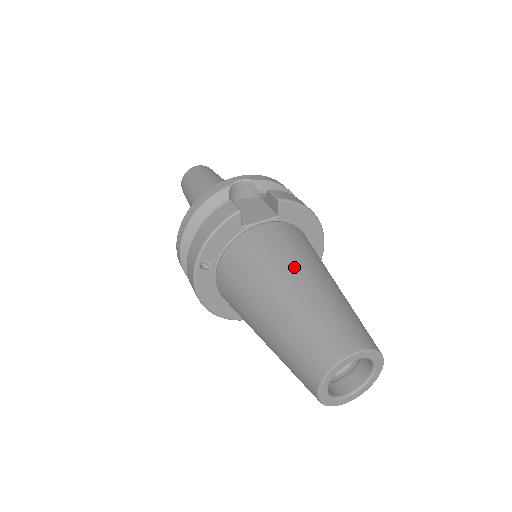
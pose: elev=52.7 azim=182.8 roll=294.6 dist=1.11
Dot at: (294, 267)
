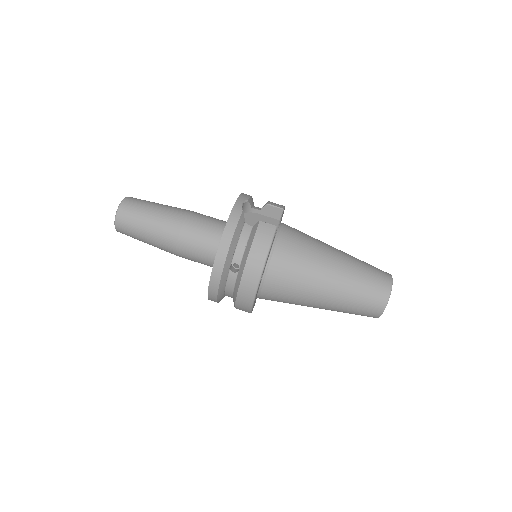
Dot at: (326, 250)
